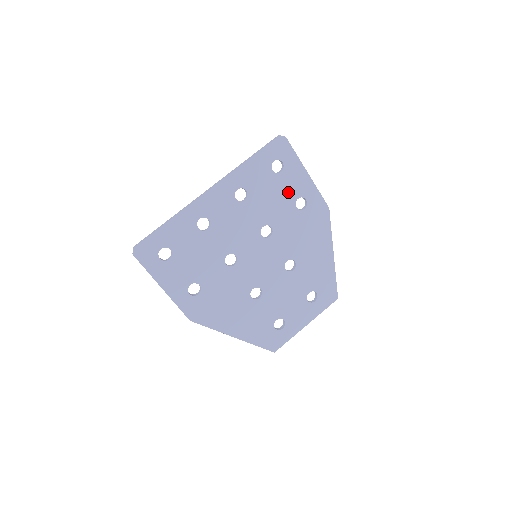
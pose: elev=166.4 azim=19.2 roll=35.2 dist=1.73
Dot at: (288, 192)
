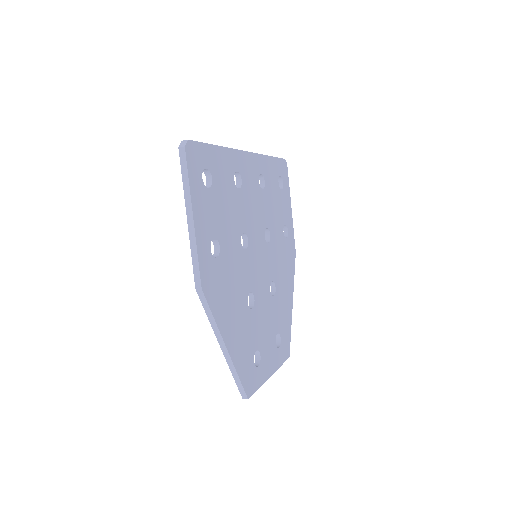
Dot at: (282, 212)
